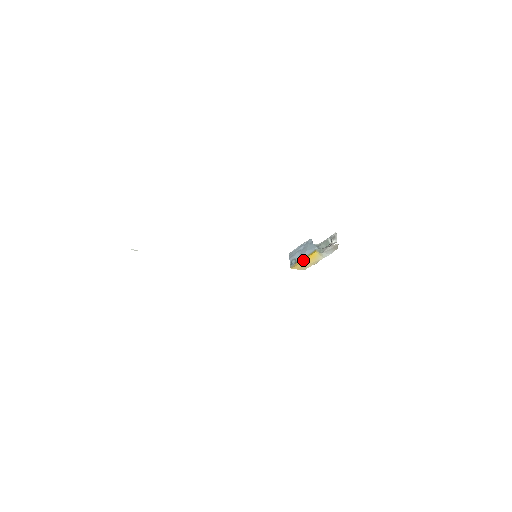
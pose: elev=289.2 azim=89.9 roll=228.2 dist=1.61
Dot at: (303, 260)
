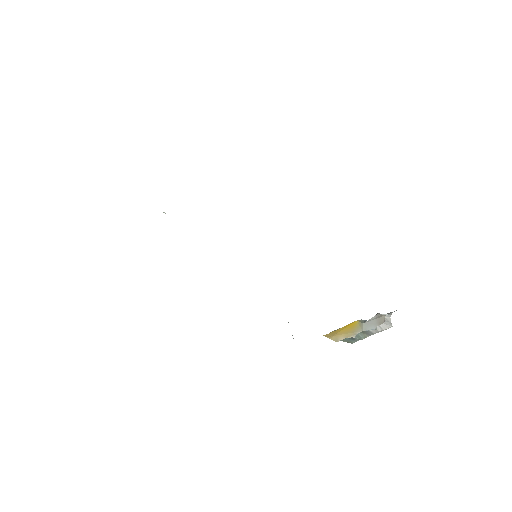
Dot at: (339, 328)
